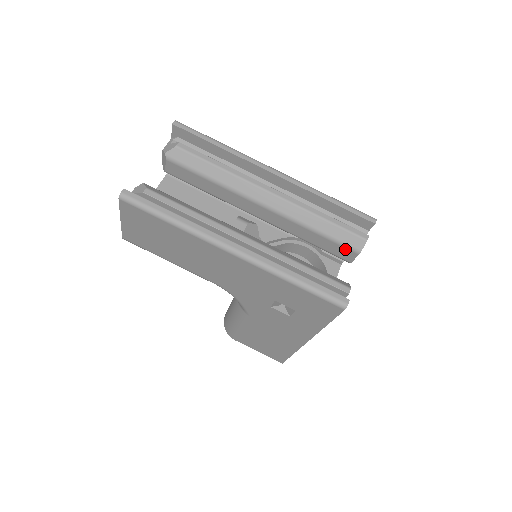
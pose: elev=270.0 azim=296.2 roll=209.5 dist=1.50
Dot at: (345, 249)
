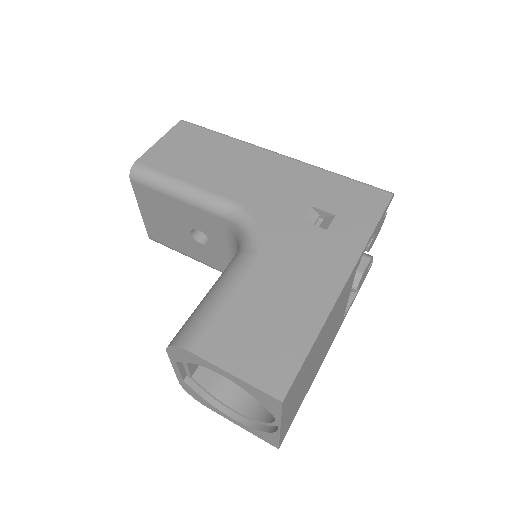
Dot at: occluded
